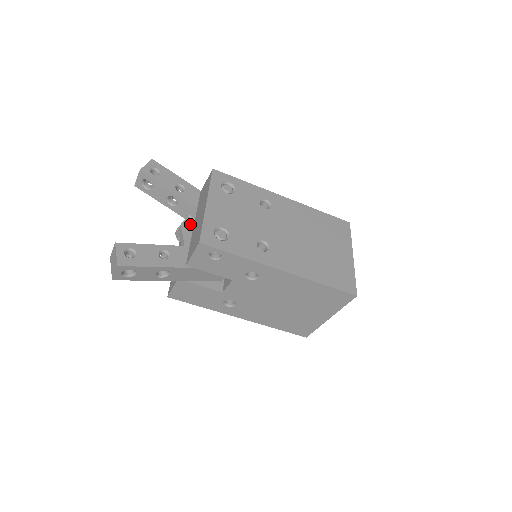
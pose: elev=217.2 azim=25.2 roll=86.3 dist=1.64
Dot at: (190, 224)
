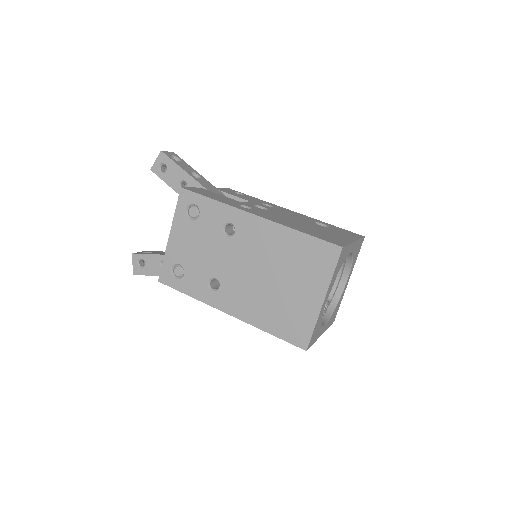
Dot at: occluded
